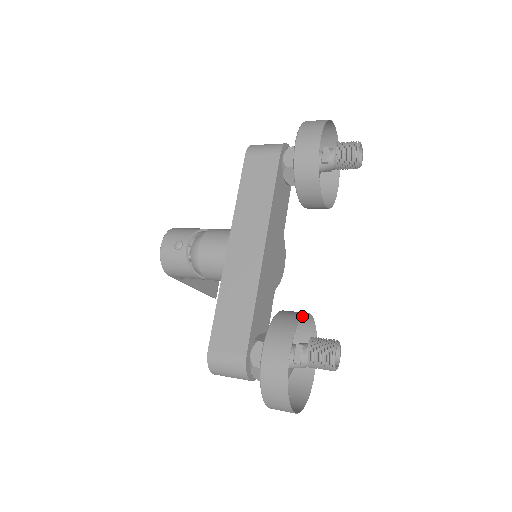
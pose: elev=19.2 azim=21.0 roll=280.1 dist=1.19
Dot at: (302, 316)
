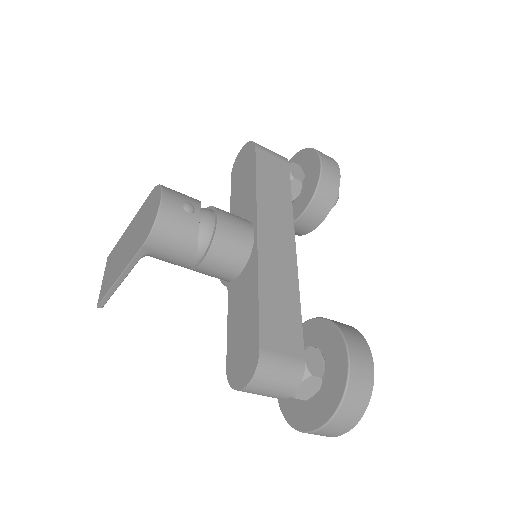
Dot at: occluded
